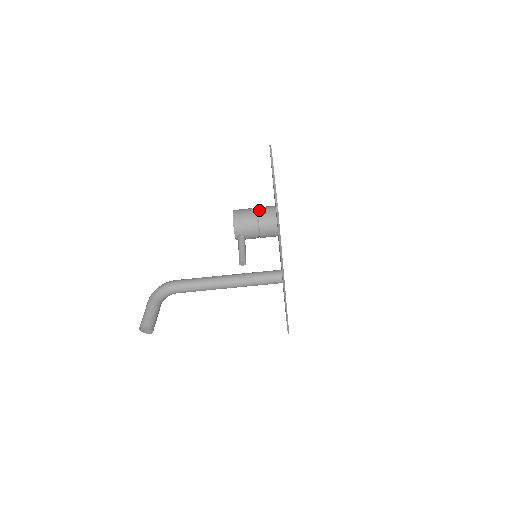
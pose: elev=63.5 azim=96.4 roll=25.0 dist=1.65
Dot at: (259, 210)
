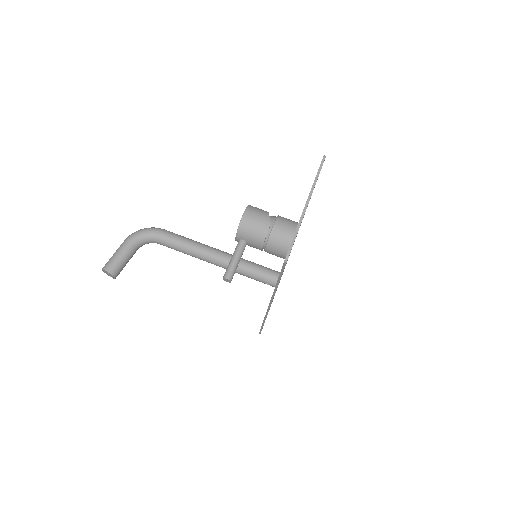
Dot at: (276, 223)
